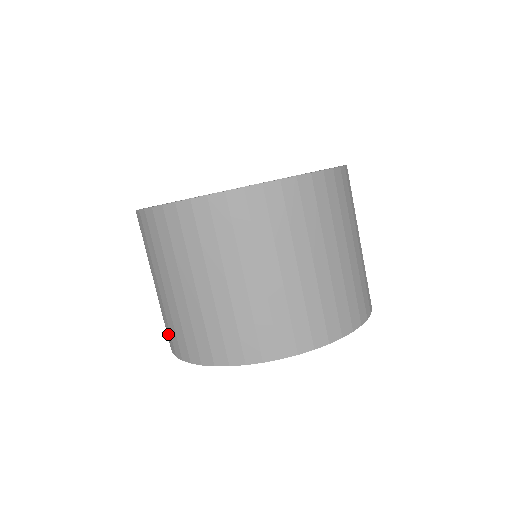
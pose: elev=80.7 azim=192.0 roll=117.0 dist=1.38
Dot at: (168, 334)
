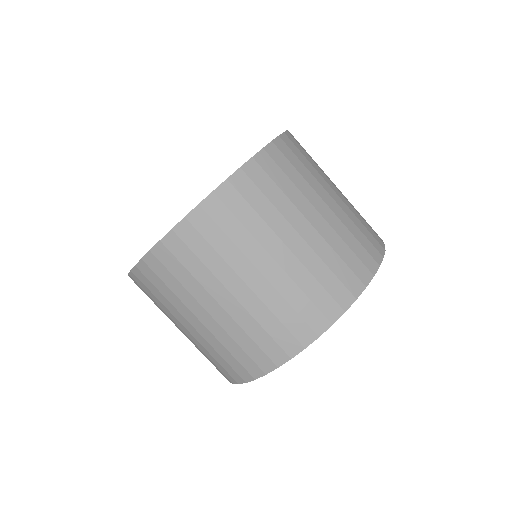
Dot at: occluded
